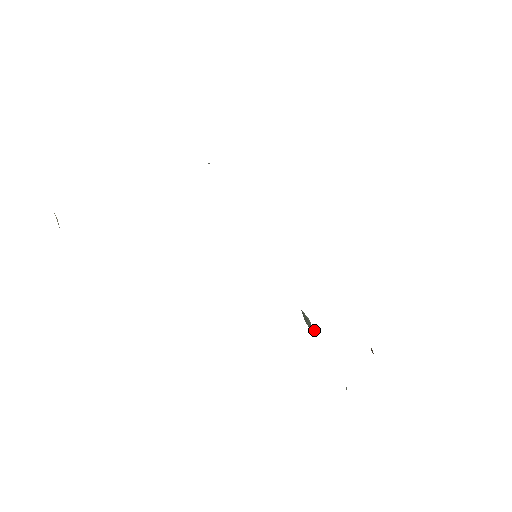
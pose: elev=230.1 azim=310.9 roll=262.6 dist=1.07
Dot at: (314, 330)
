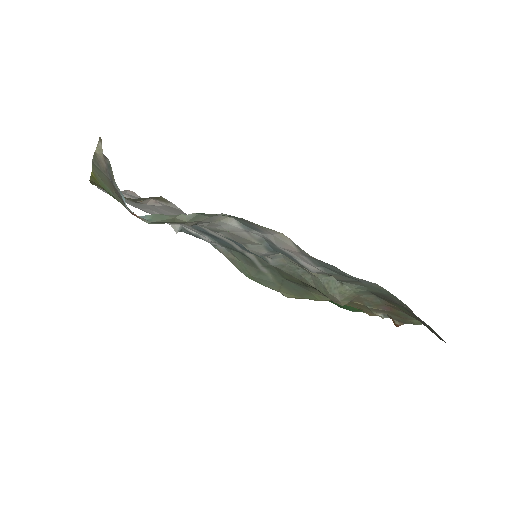
Dot at: (342, 284)
